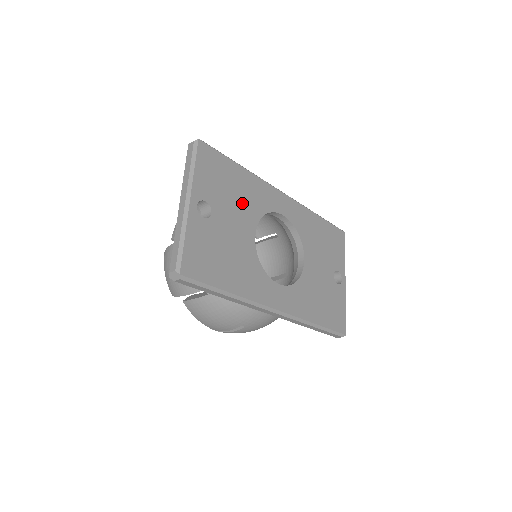
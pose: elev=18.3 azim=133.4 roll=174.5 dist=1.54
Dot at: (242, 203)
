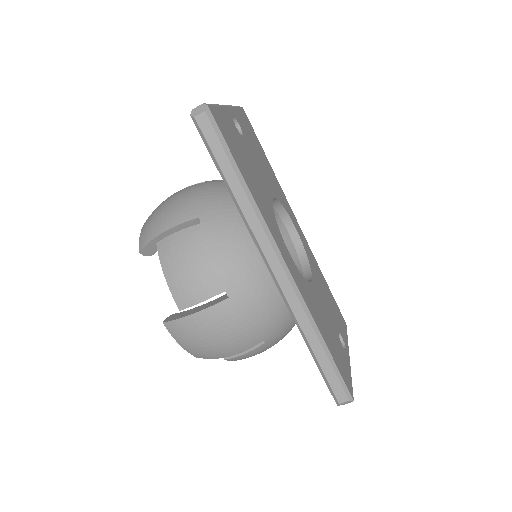
Dot at: (266, 172)
